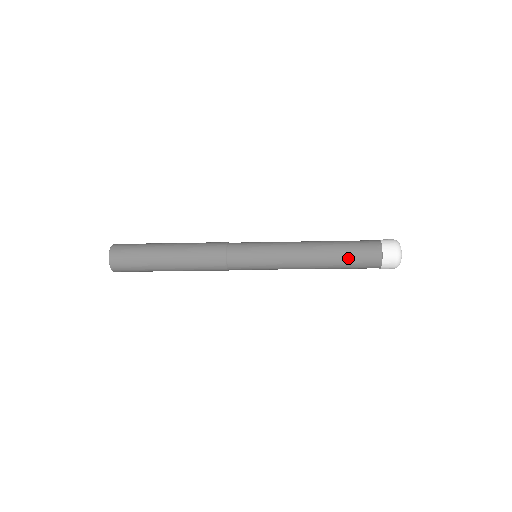
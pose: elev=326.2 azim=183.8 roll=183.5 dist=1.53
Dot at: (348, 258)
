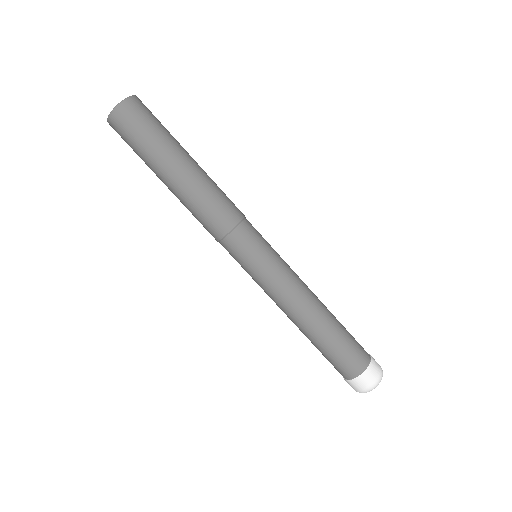
Dot at: (340, 338)
